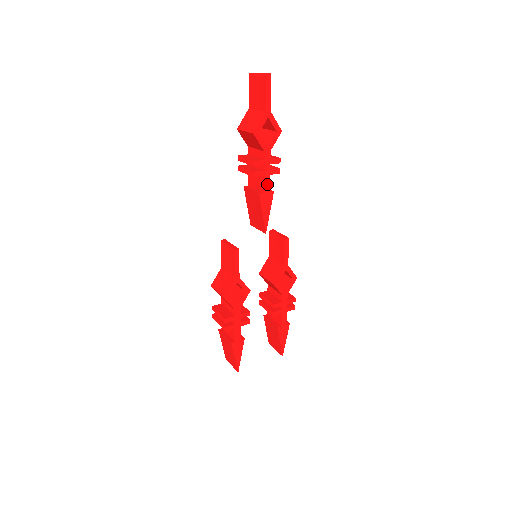
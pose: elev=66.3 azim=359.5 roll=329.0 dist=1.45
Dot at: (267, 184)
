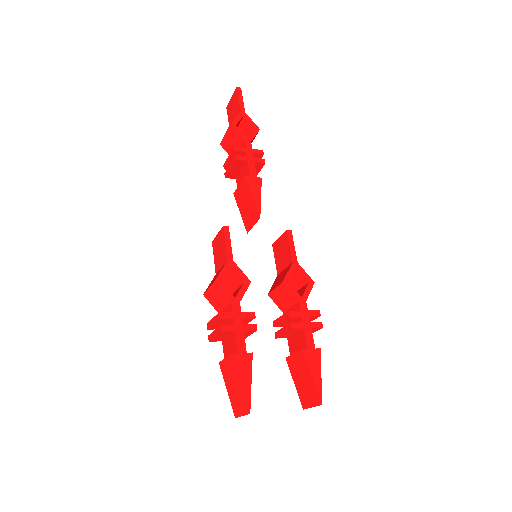
Dot at: (252, 169)
